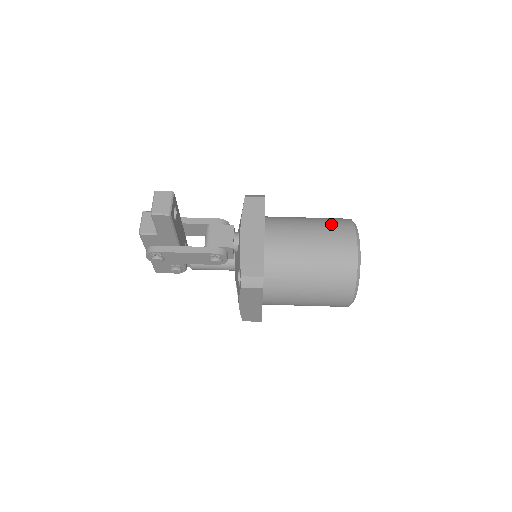
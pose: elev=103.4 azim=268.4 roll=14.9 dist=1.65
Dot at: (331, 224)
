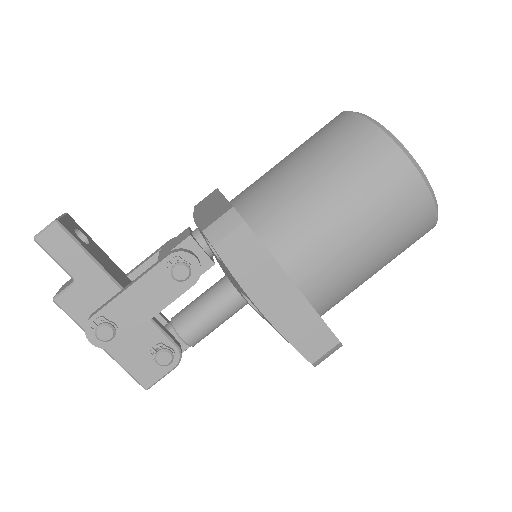
Dot at: occluded
